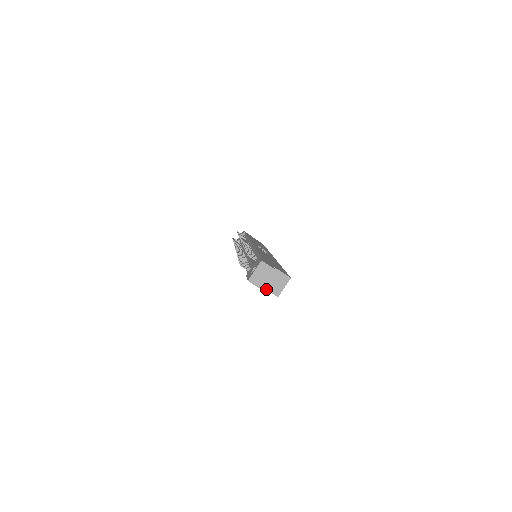
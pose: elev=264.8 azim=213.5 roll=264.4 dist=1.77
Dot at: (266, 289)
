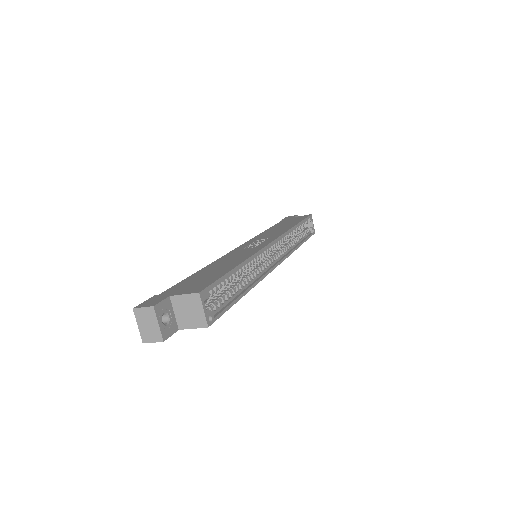
Dot at: (188, 328)
